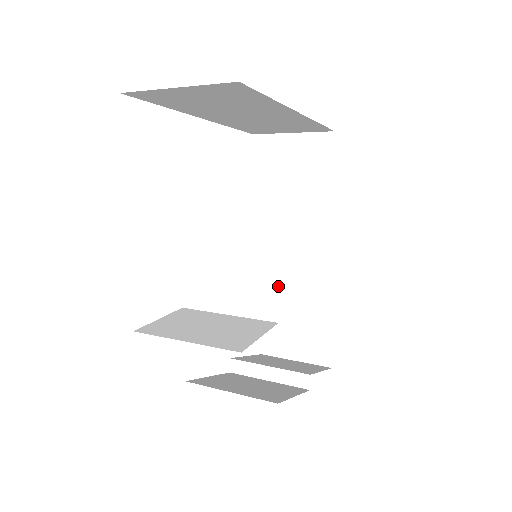
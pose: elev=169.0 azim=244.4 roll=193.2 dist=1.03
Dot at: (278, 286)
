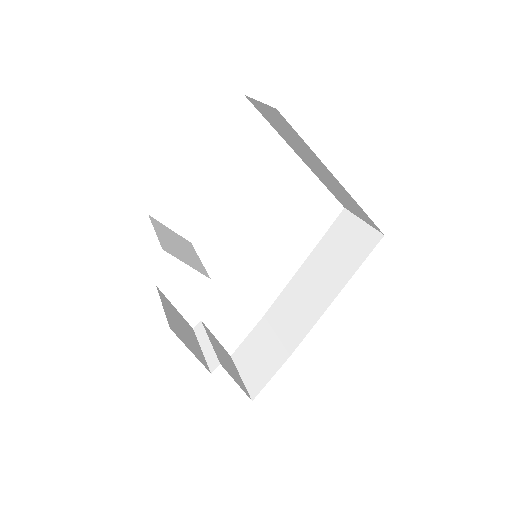
Dot at: (276, 317)
